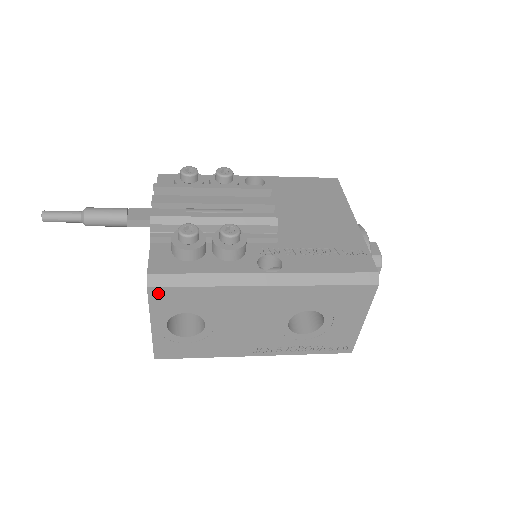
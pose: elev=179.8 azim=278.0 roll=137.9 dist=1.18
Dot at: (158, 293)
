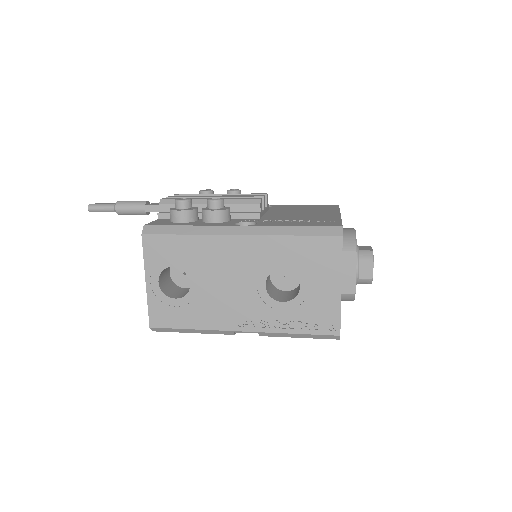
Dot at: (150, 241)
